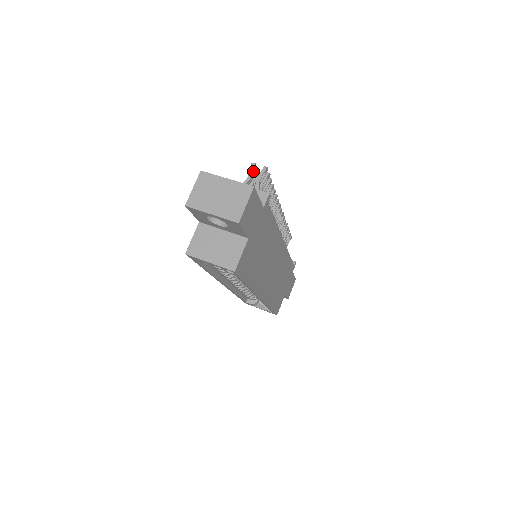
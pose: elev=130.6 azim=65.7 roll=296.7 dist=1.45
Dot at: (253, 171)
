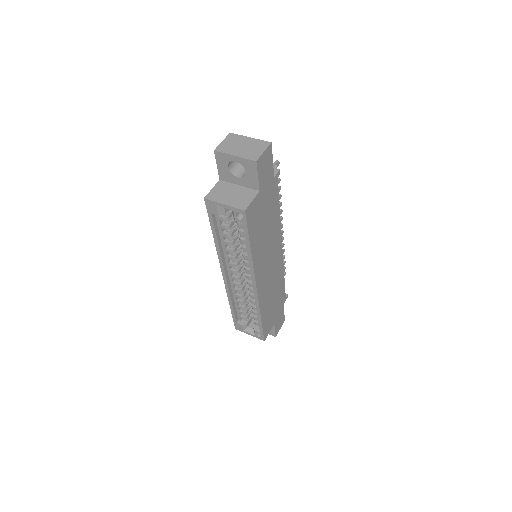
Dot at: occluded
